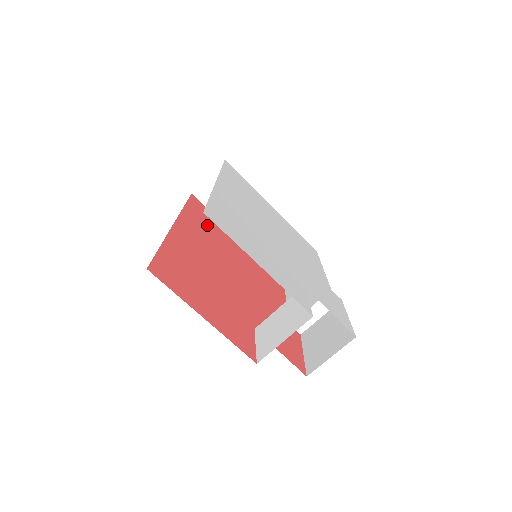
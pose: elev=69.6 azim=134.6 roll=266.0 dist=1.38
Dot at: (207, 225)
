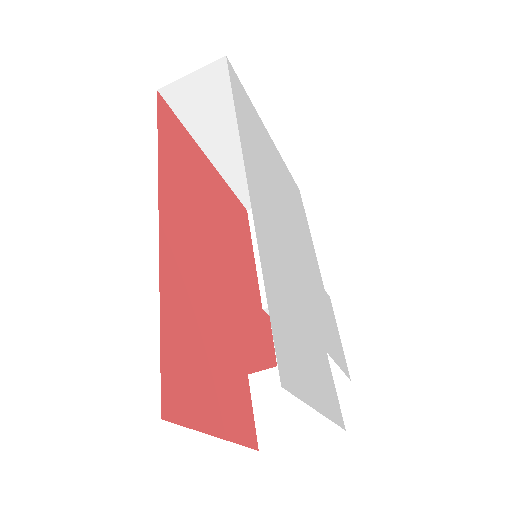
Dot at: (183, 170)
